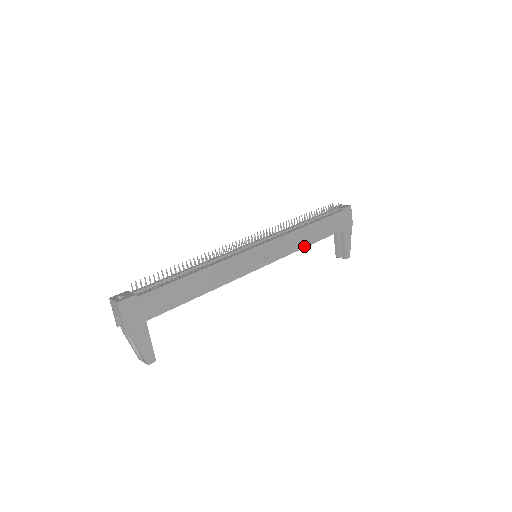
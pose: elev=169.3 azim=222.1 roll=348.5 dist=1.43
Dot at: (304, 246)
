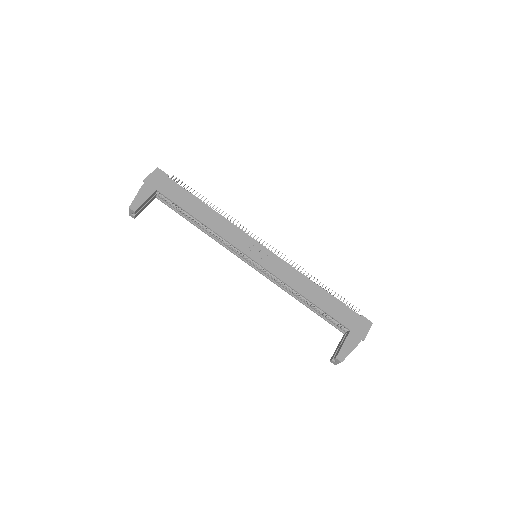
Dot at: (300, 292)
